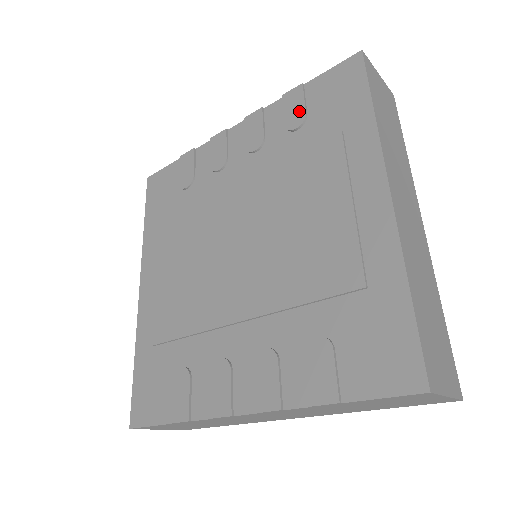
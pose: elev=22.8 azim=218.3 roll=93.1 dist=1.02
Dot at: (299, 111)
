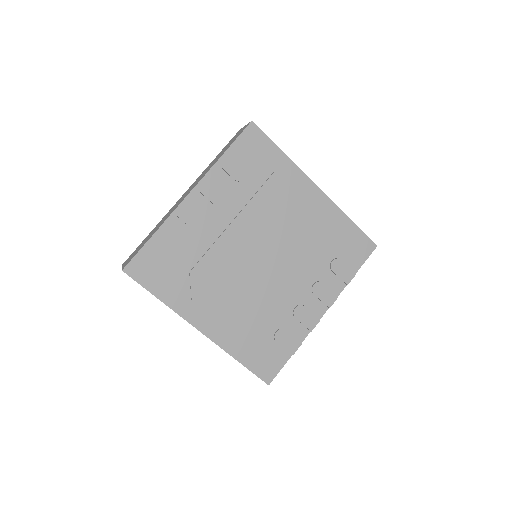
Dot at: (239, 168)
